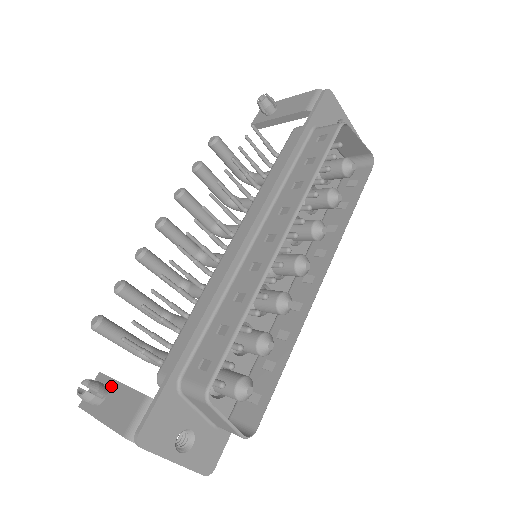
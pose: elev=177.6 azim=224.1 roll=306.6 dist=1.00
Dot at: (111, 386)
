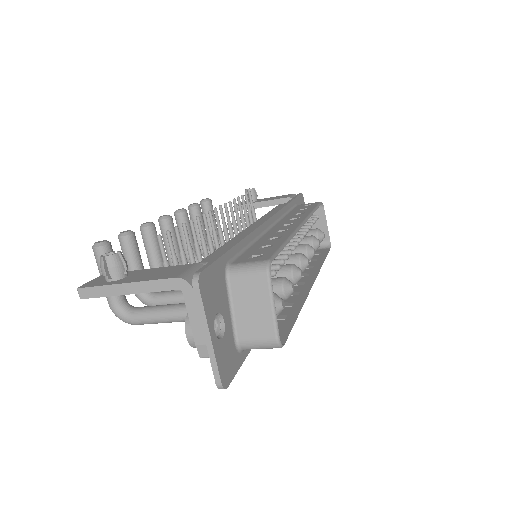
Dot at: (132, 272)
